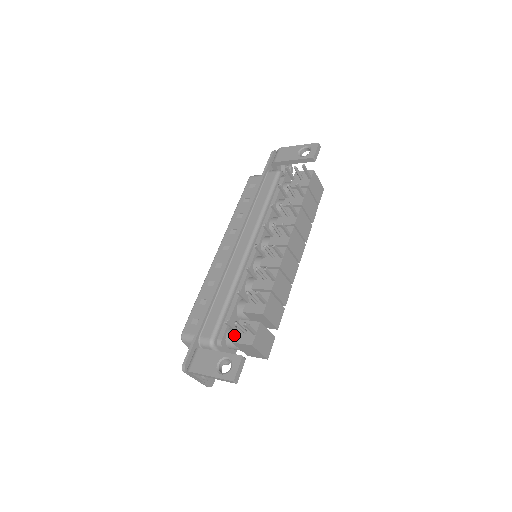
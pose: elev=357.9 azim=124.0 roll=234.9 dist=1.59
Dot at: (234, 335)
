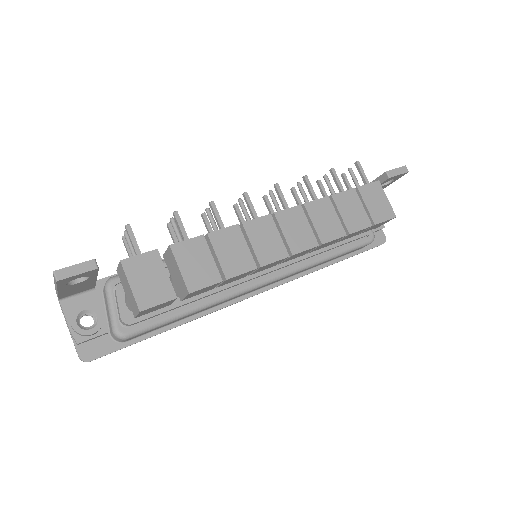
Dot at: occluded
